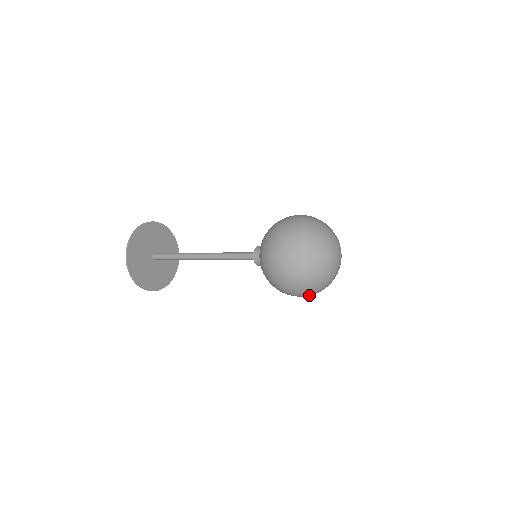
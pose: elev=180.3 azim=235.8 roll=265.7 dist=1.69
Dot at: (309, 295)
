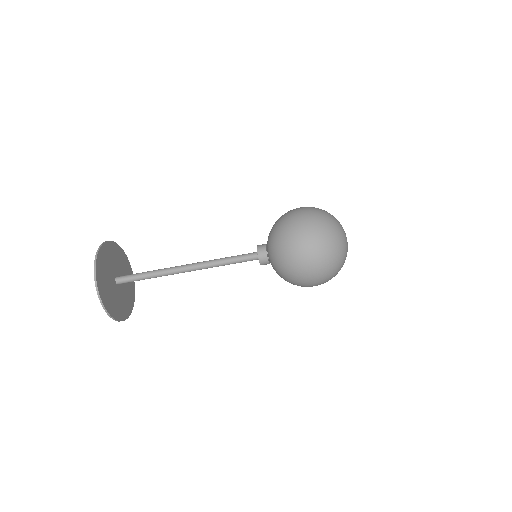
Dot at: (321, 263)
